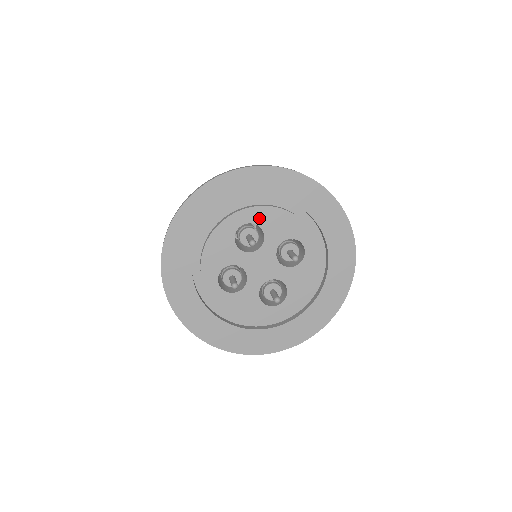
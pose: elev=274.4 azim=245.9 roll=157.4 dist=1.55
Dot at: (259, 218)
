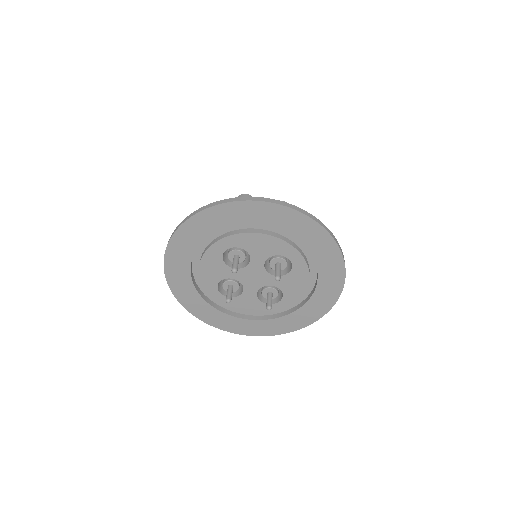
Dot at: (241, 243)
